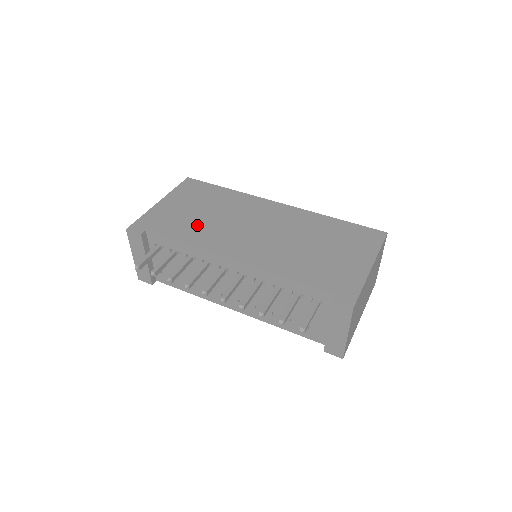
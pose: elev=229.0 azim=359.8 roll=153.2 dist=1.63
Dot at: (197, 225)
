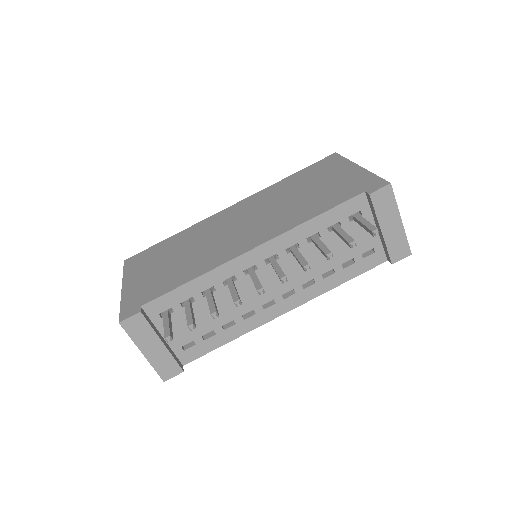
Dot at: (184, 265)
